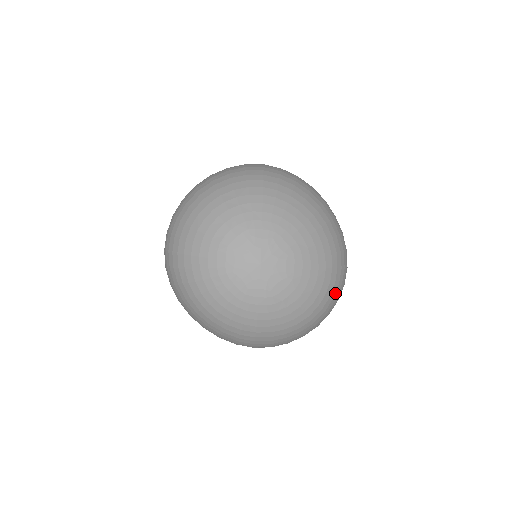
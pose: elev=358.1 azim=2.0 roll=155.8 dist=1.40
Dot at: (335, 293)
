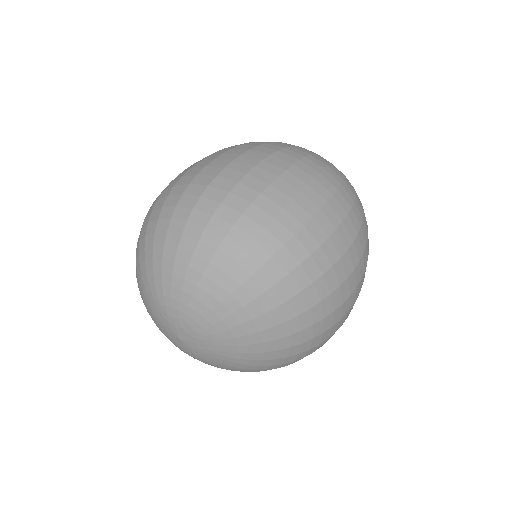
Dot at: occluded
